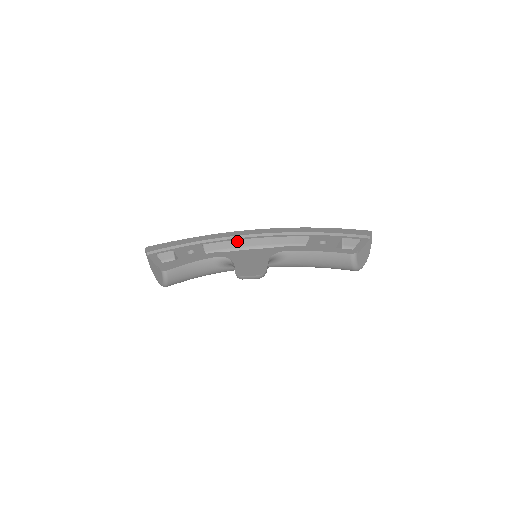
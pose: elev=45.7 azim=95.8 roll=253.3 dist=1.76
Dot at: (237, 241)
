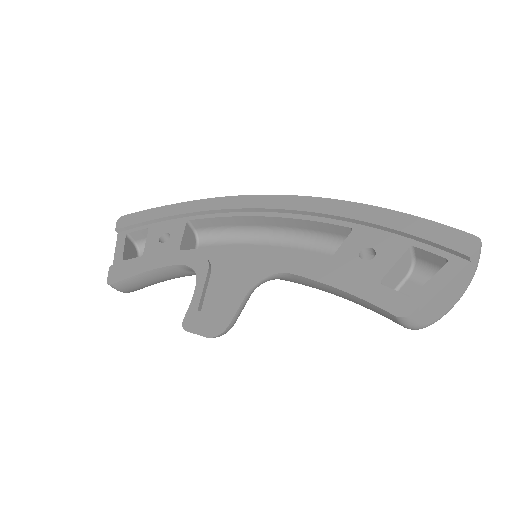
Dot at: (237, 218)
